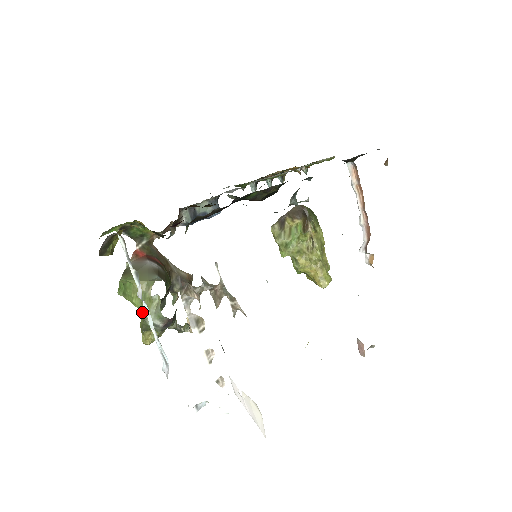
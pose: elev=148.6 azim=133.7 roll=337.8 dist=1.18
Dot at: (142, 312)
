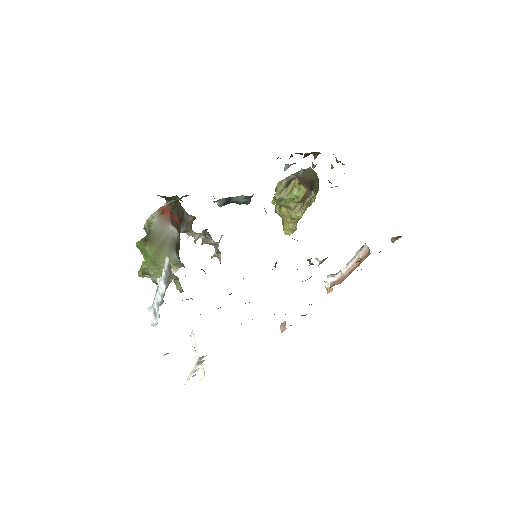
Dot at: (151, 272)
